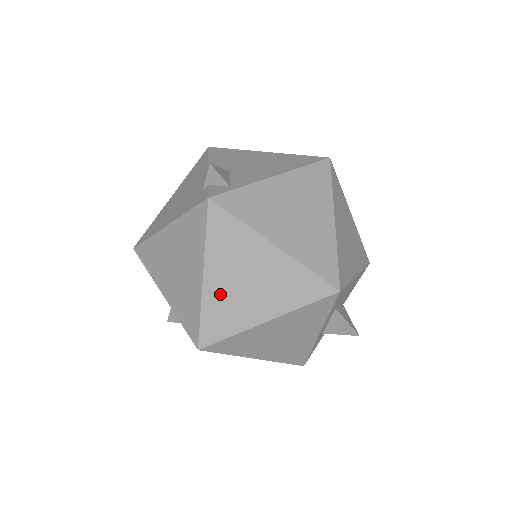
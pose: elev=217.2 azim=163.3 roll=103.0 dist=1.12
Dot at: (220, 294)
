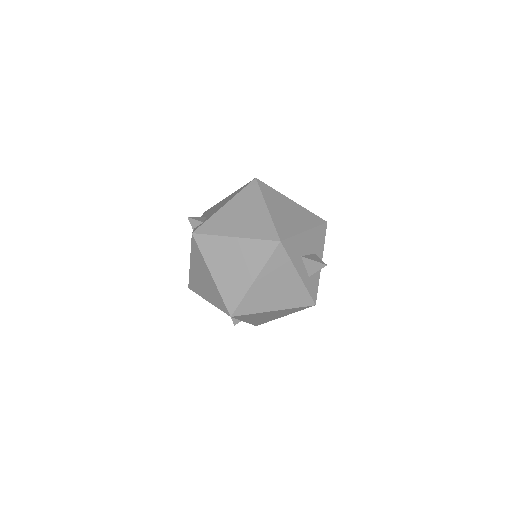
Dot at: (224, 279)
